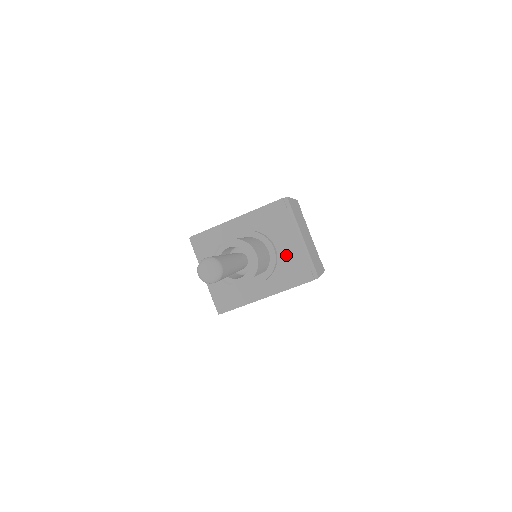
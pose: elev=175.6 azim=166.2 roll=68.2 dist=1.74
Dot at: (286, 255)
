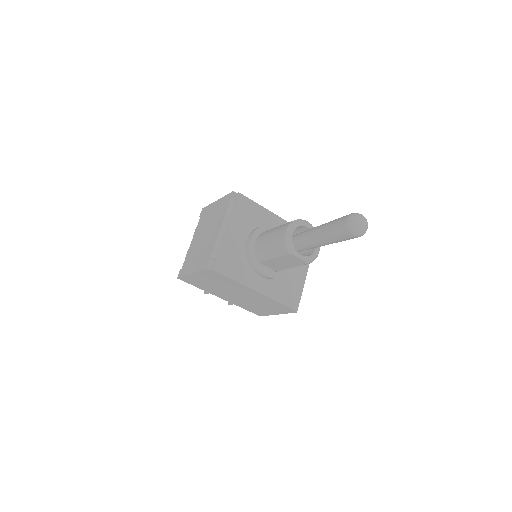
Dot at: (291, 275)
